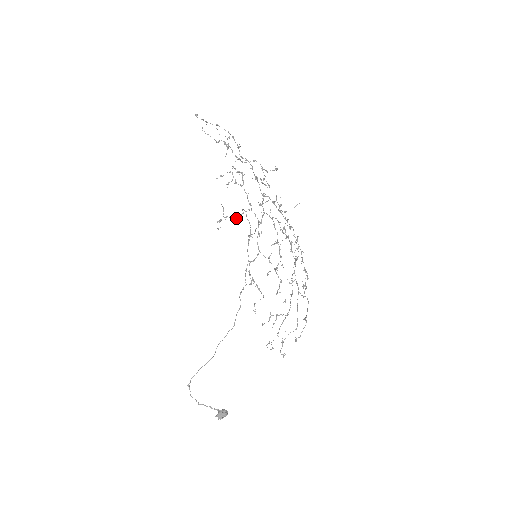
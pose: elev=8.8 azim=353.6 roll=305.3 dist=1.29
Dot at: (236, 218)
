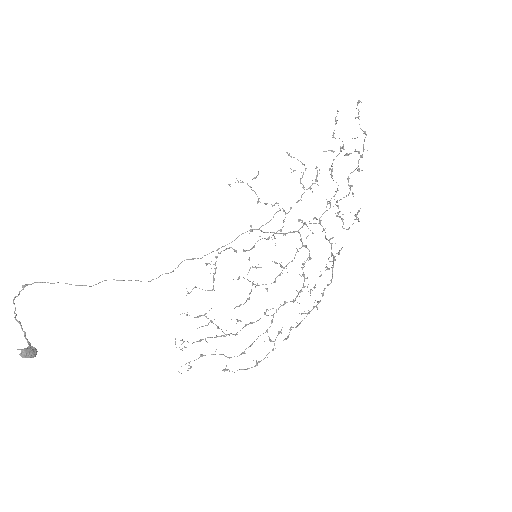
Dot at: occluded
